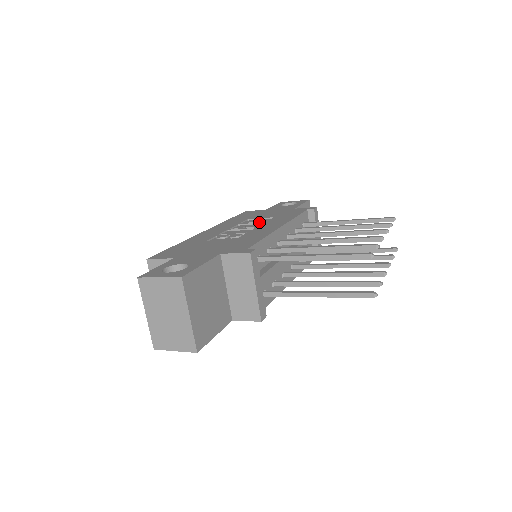
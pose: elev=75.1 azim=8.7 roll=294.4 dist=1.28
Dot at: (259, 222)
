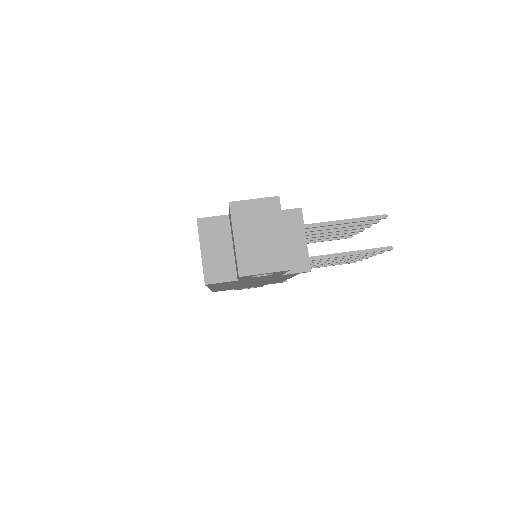
Dot at: occluded
